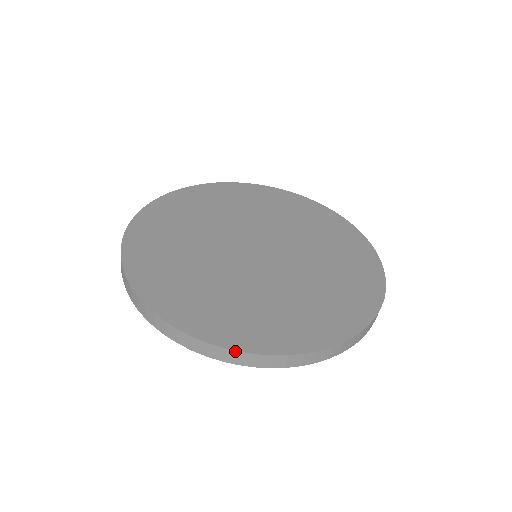
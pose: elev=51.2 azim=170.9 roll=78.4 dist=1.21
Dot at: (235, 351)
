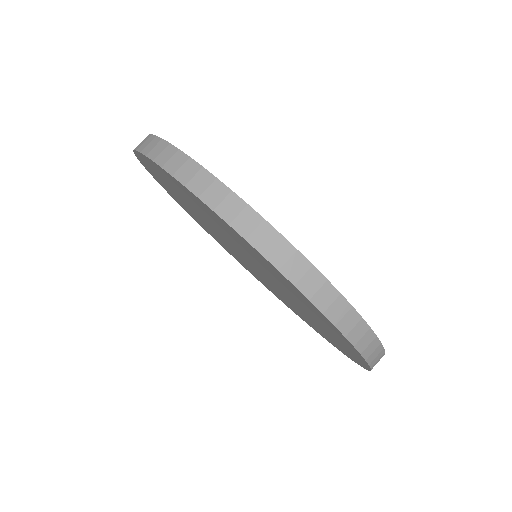
Dot at: (186, 155)
